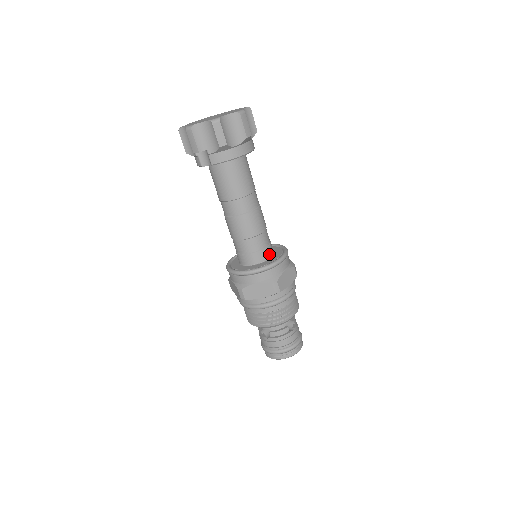
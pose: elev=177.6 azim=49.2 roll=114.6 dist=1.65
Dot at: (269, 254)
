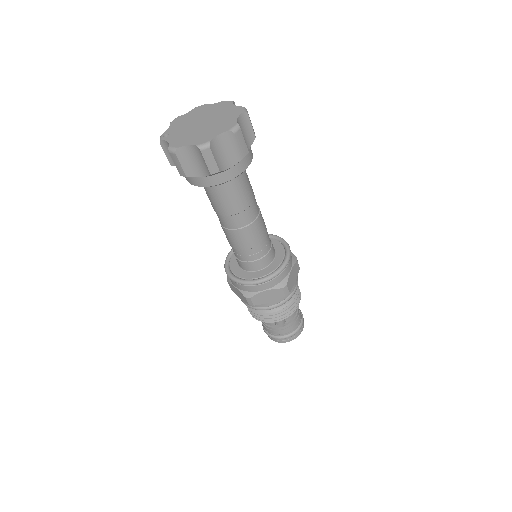
Dot at: (258, 267)
